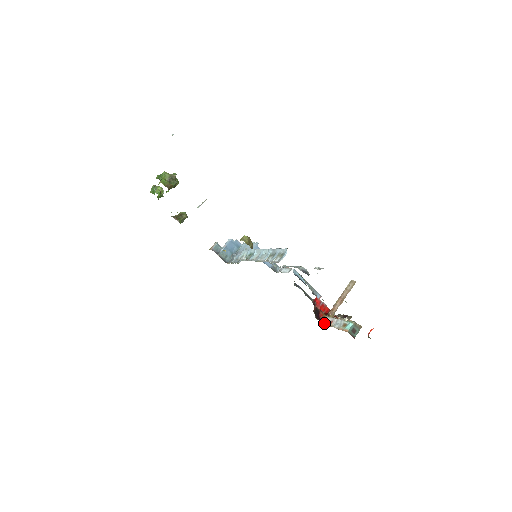
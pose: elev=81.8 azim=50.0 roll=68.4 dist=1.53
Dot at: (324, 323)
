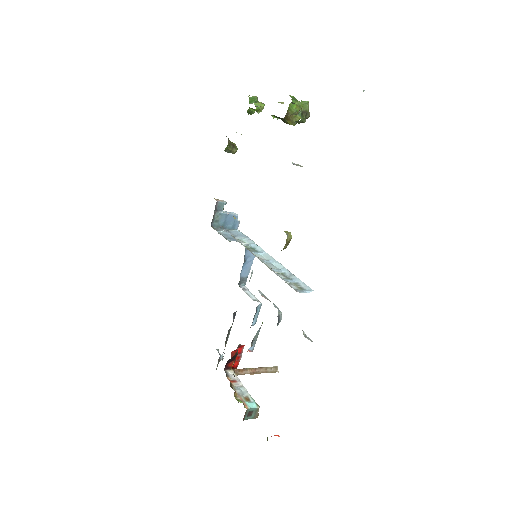
Dot at: (227, 374)
